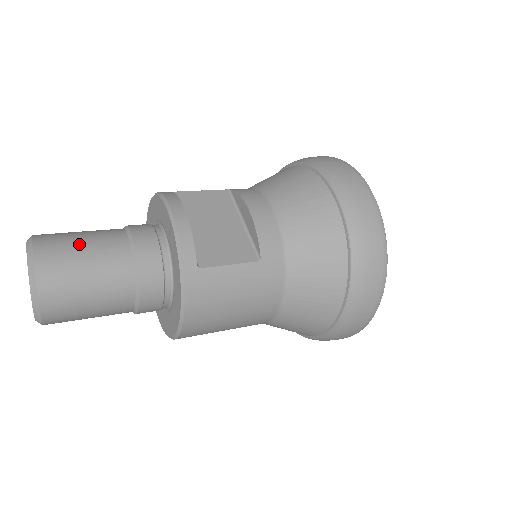
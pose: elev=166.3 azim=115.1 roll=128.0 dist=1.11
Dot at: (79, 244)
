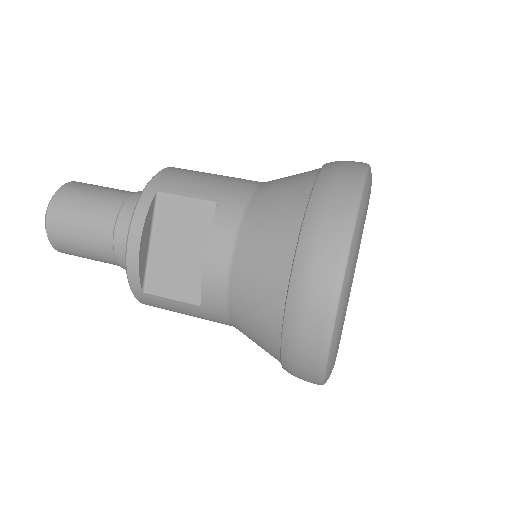
Dot at: (77, 221)
